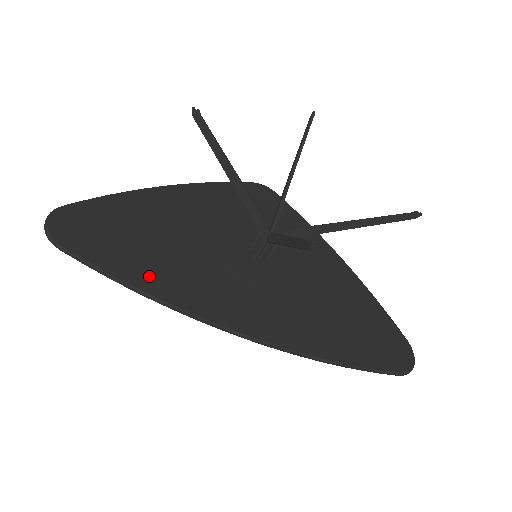
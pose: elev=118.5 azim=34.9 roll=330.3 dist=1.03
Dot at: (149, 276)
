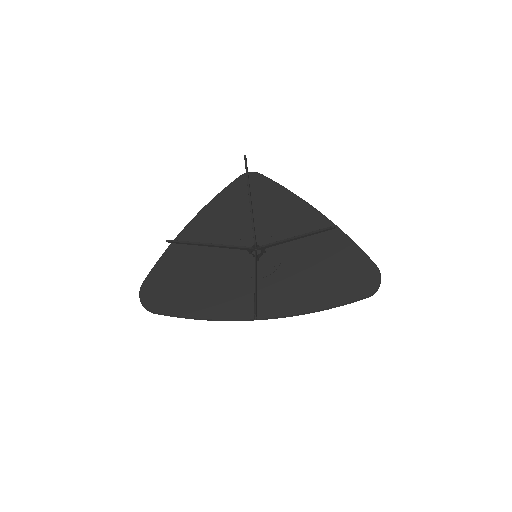
Dot at: (201, 307)
